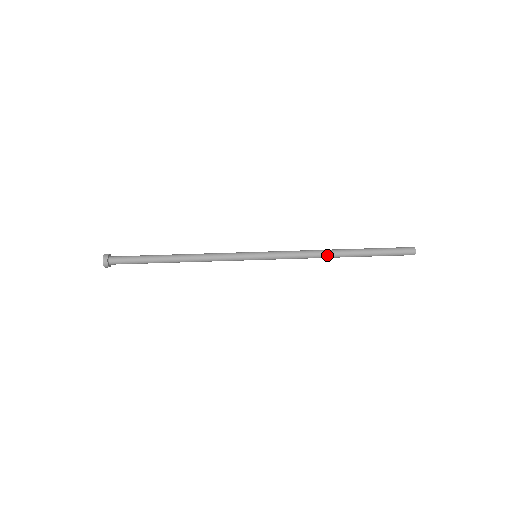
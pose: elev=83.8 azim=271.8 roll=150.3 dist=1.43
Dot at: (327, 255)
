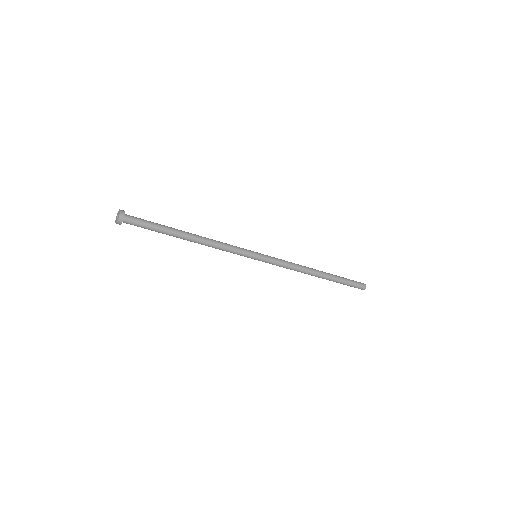
Dot at: occluded
